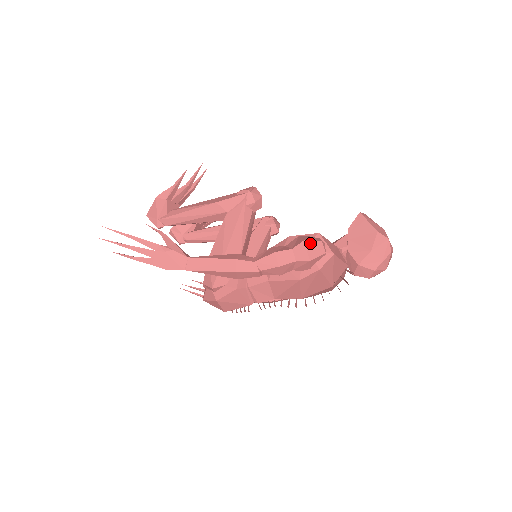
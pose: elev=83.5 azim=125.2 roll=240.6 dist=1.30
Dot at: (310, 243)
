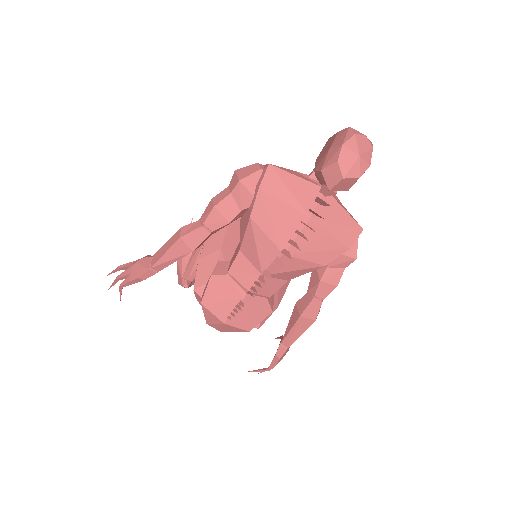
Dot at: (242, 169)
